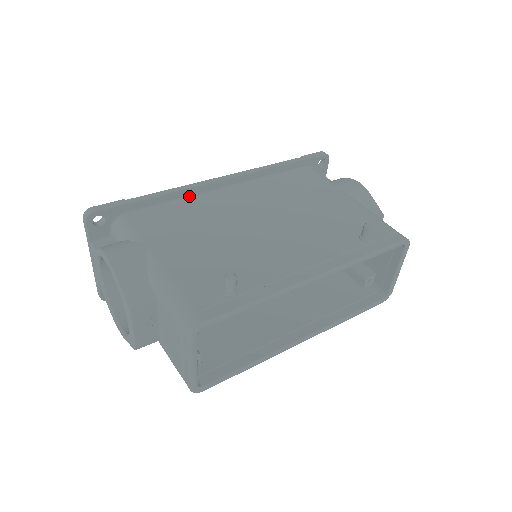
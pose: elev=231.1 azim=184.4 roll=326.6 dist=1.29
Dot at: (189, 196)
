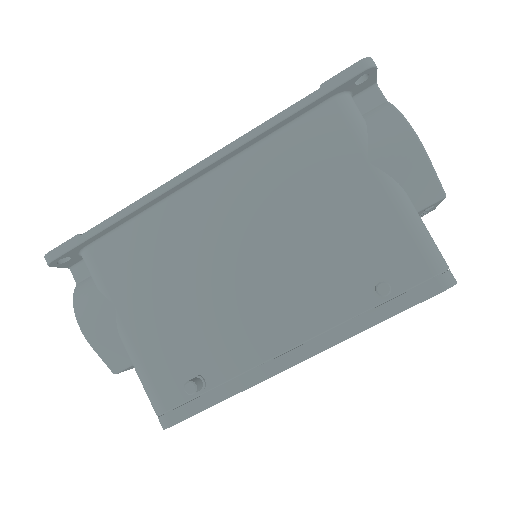
Dot at: (156, 204)
